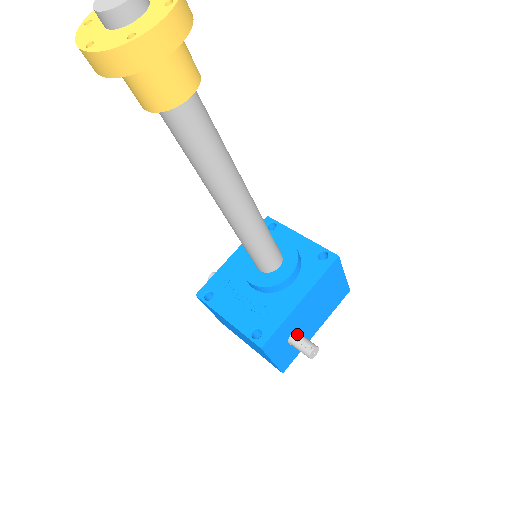
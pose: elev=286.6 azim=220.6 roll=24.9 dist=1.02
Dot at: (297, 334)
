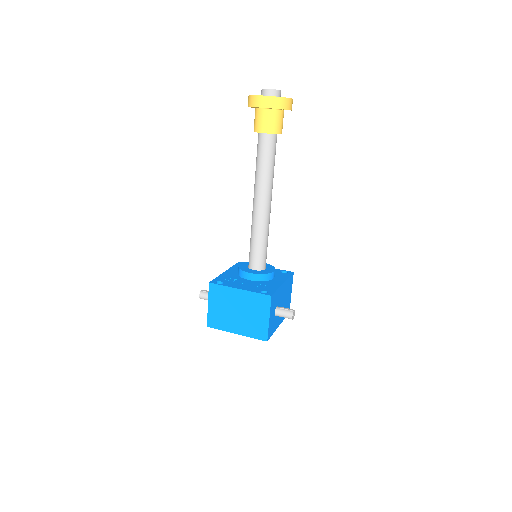
Dot at: (280, 307)
